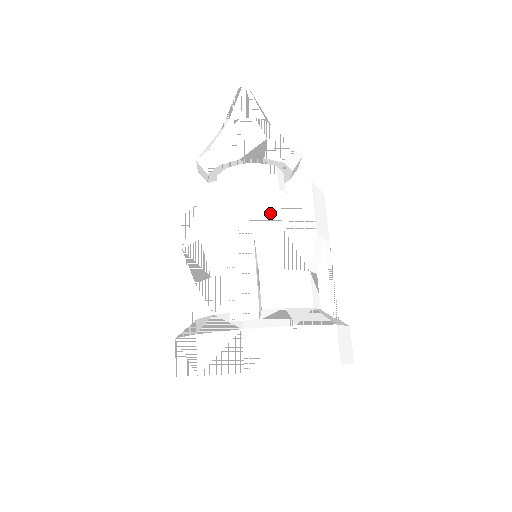
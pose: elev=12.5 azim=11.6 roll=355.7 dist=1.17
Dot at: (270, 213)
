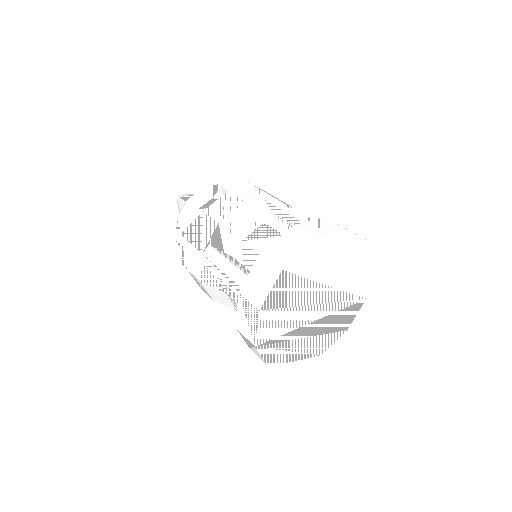
Dot at: (207, 226)
